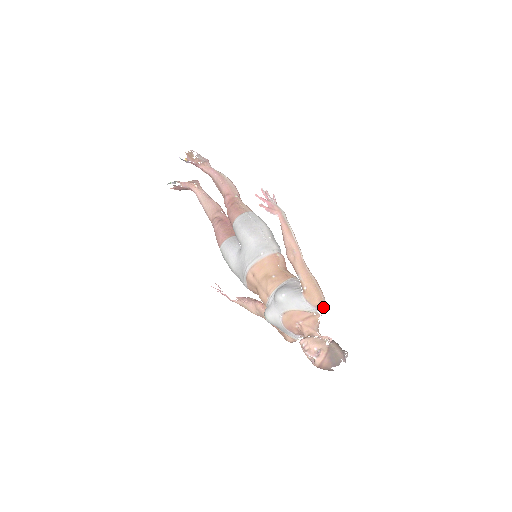
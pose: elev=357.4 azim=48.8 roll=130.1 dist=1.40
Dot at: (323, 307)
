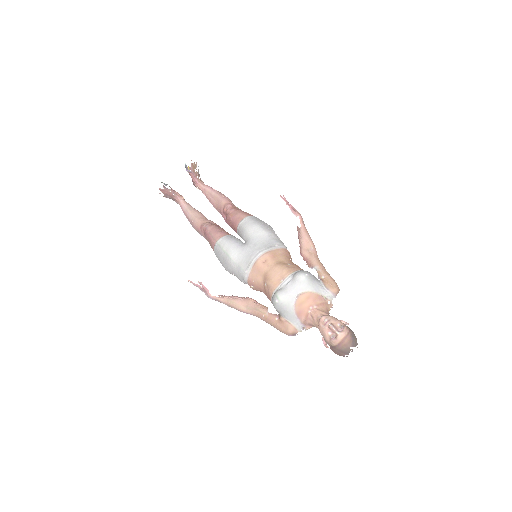
Dot at: occluded
